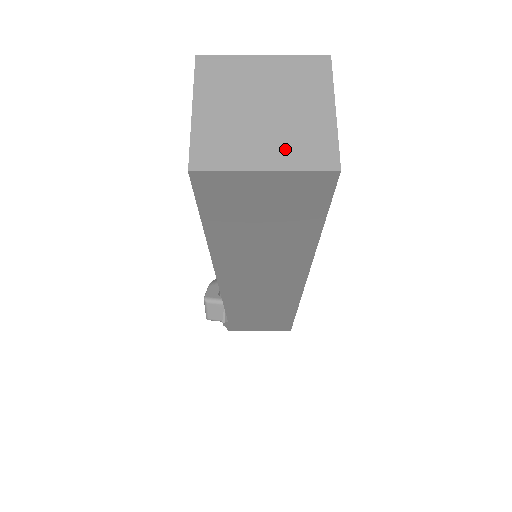
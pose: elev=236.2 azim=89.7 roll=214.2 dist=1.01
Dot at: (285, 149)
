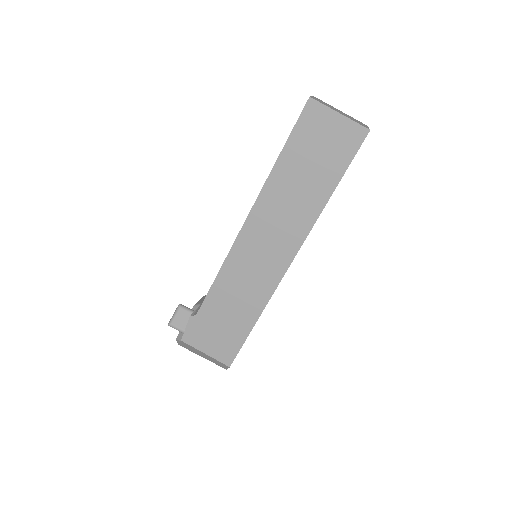
Dot at: (348, 117)
